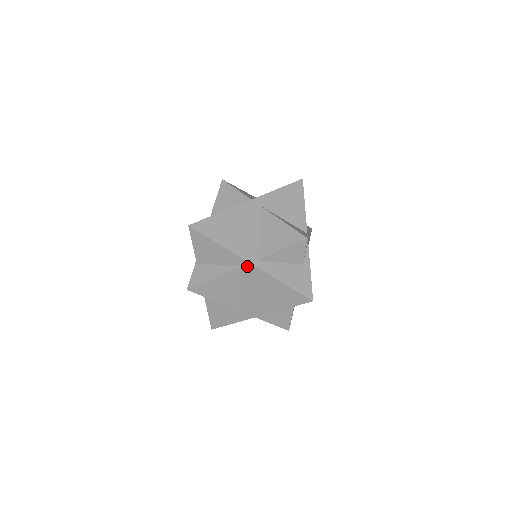
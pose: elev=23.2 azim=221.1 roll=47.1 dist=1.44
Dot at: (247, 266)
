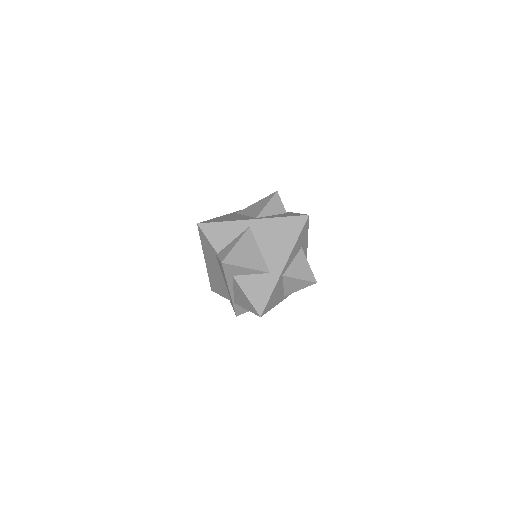
Dot at: (252, 224)
